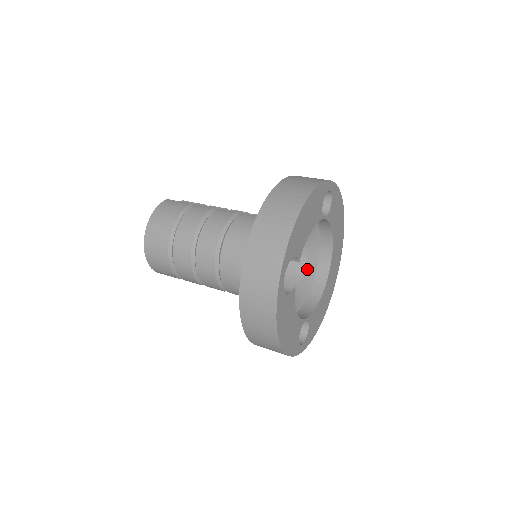
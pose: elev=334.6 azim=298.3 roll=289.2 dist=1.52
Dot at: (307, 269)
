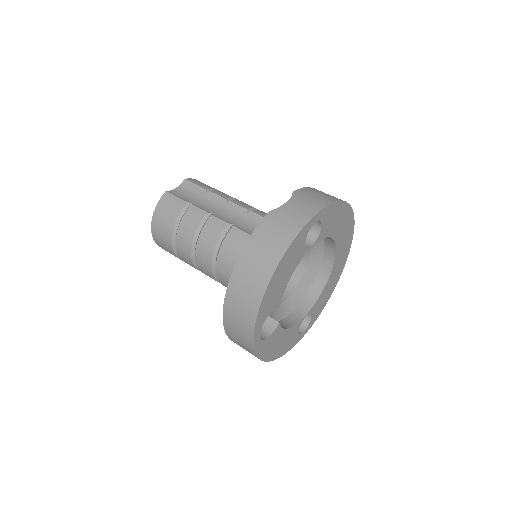
Dot at: (311, 258)
